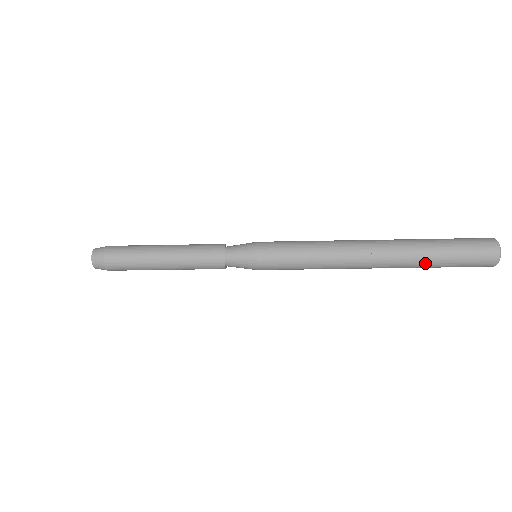
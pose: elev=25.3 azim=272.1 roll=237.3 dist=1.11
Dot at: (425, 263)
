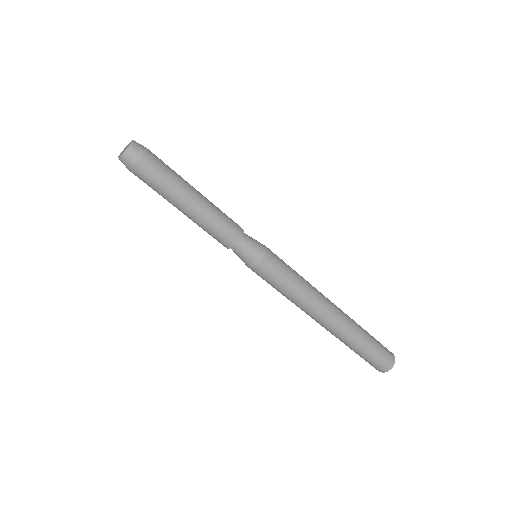
Dot at: (361, 335)
